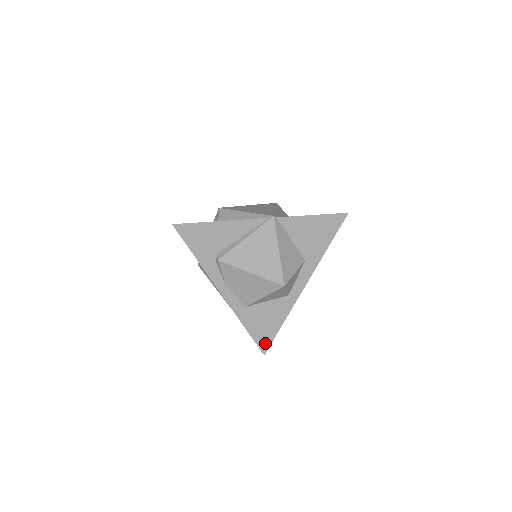
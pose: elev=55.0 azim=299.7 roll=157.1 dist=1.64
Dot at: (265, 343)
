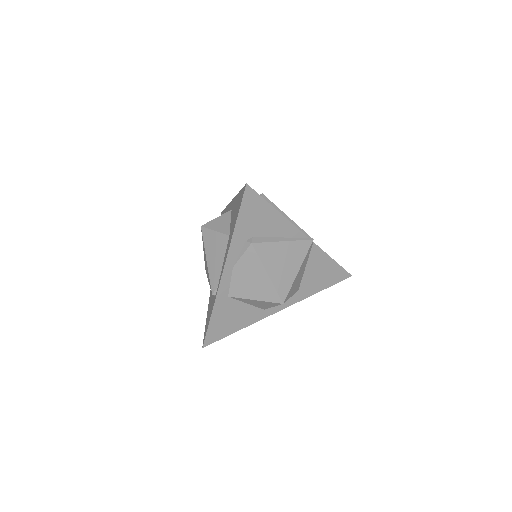
Dot at: (213, 338)
